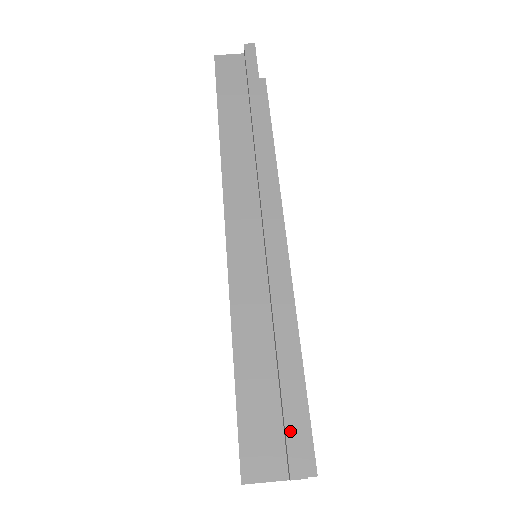
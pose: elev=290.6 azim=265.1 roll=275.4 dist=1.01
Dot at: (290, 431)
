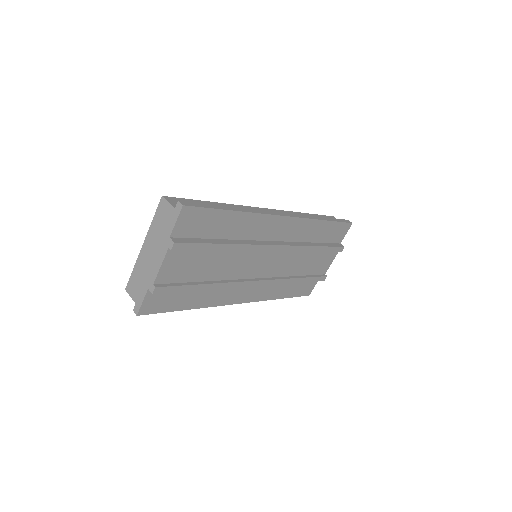
Dot at: (198, 204)
